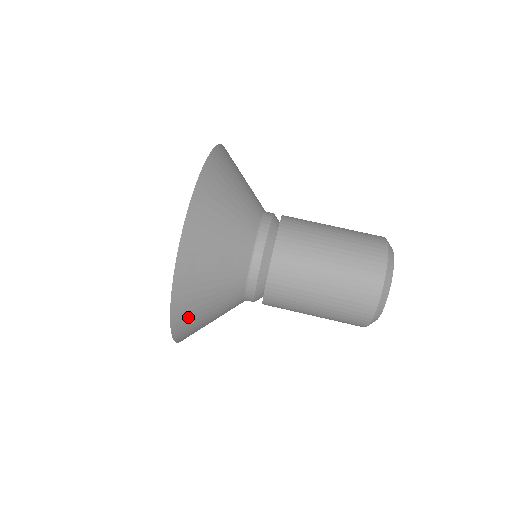
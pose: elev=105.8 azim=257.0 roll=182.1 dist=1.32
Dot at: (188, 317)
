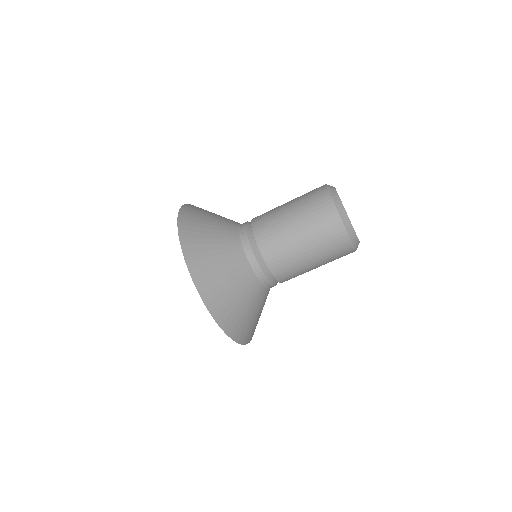
Dot at: (240, 327)
